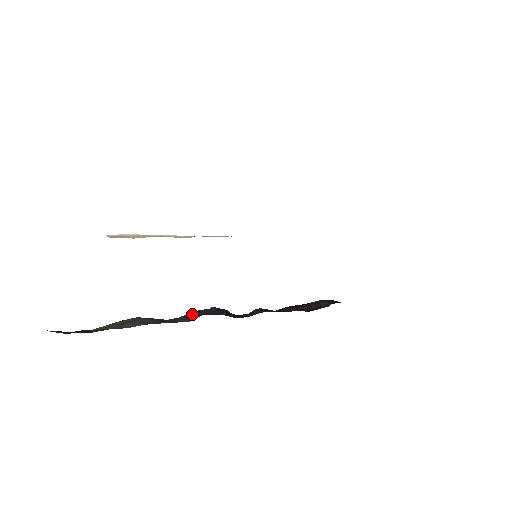
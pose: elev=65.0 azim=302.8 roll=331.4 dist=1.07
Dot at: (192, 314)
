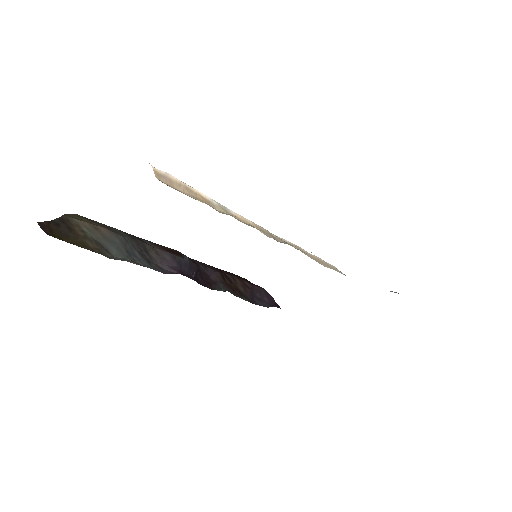
Dot at: (169, 258)
